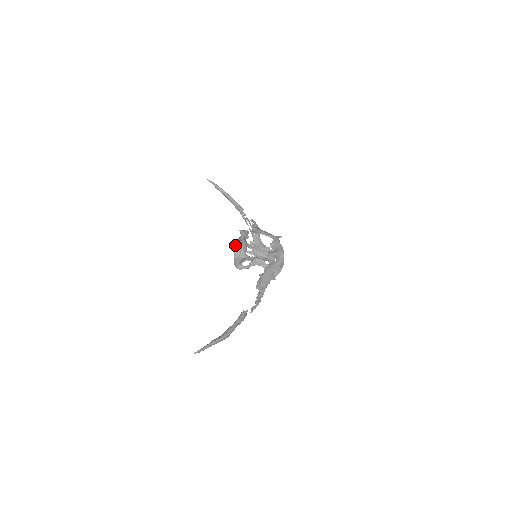
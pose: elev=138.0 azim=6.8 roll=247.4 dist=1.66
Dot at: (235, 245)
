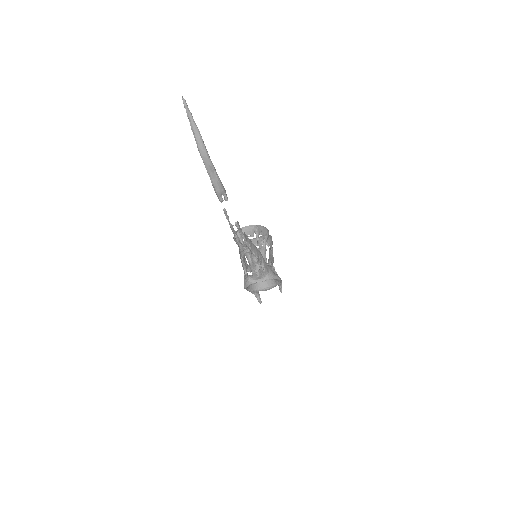
Dot at: occluded
